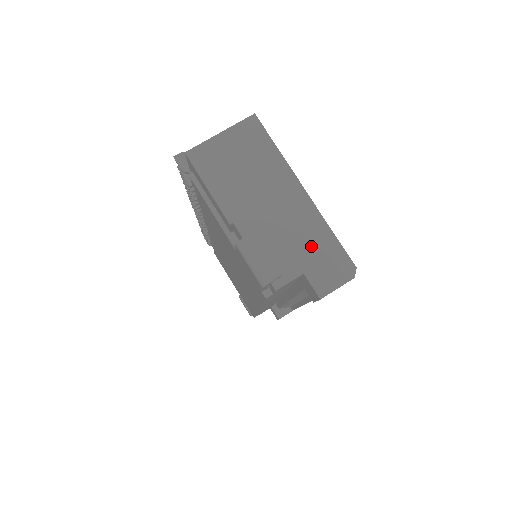
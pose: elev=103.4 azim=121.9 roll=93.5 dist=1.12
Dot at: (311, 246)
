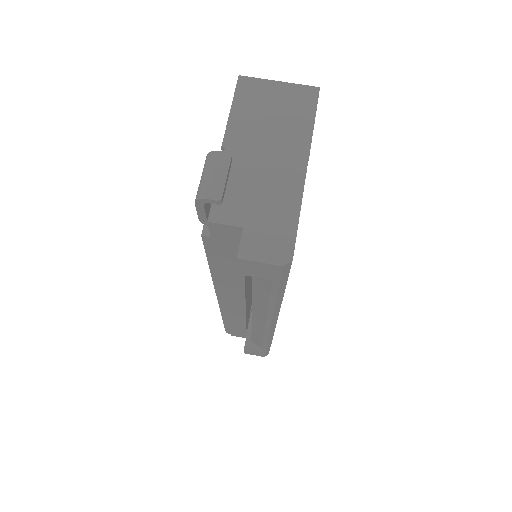
Dot at: (270, 212)
